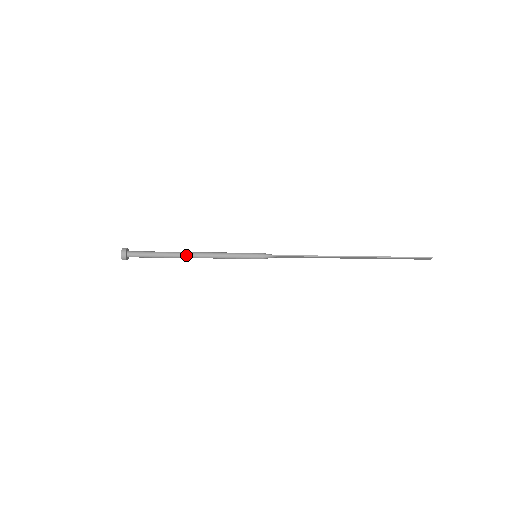
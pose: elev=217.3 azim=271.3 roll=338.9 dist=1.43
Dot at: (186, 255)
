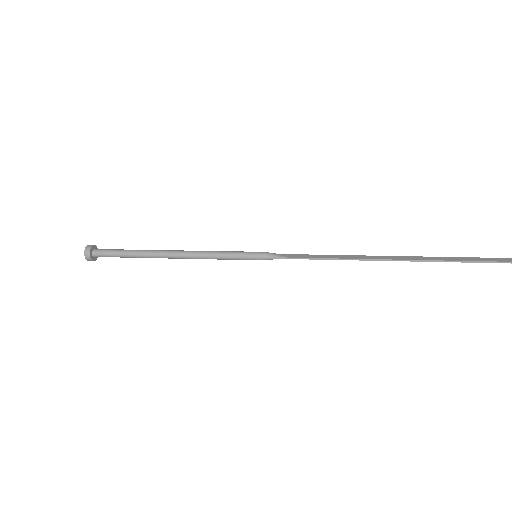
Dot at: (164, 257)
